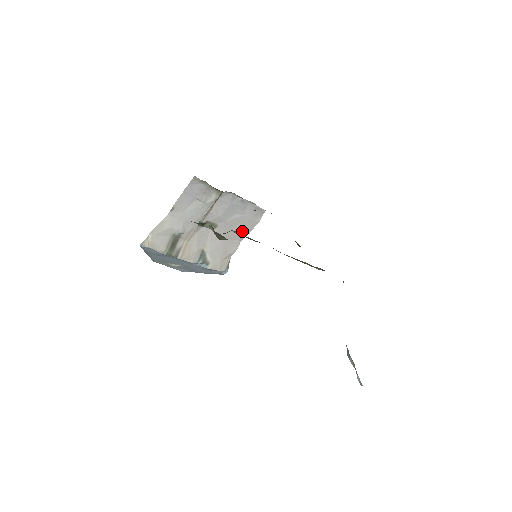
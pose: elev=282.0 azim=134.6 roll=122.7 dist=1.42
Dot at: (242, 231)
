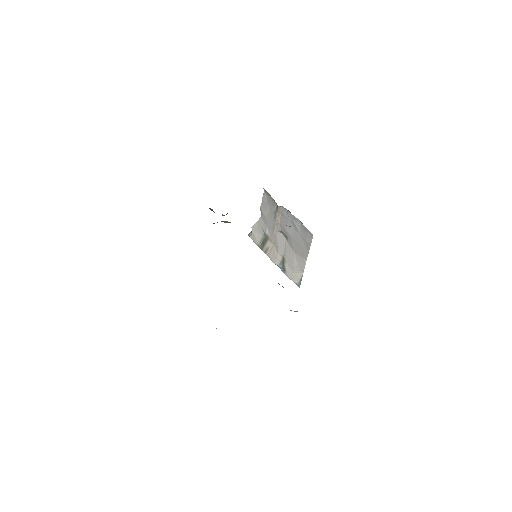
Dot at: (304, 250)
